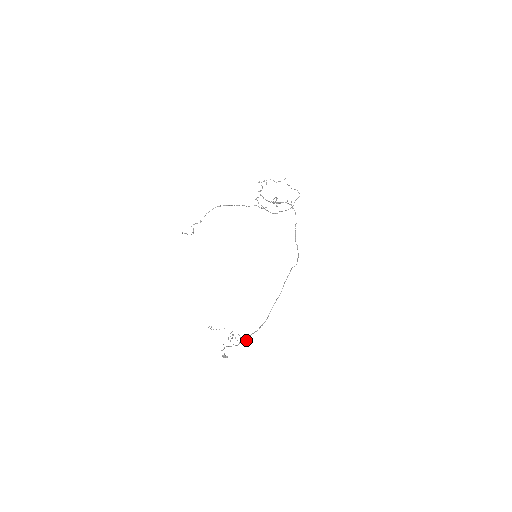
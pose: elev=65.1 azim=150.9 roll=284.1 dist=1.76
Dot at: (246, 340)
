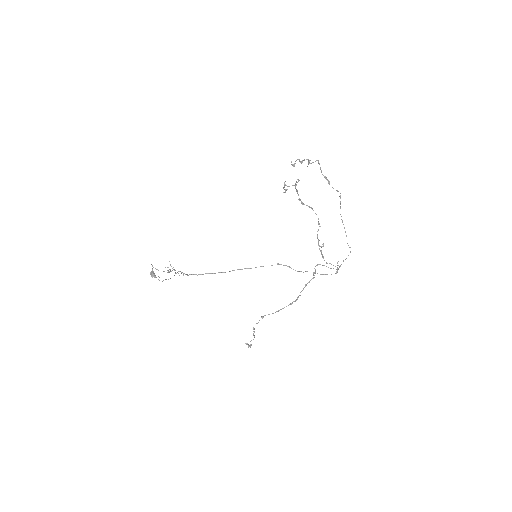
Dot at: occluded
